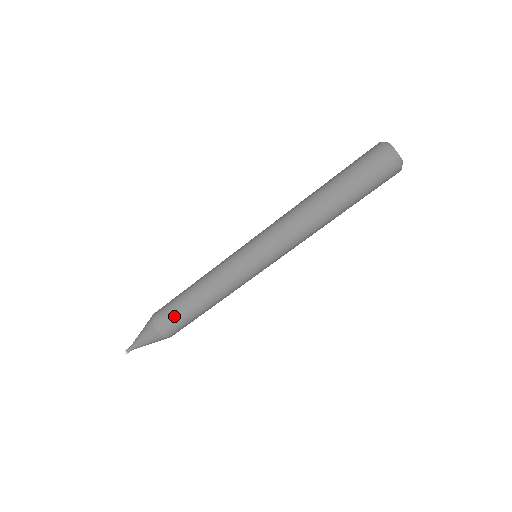
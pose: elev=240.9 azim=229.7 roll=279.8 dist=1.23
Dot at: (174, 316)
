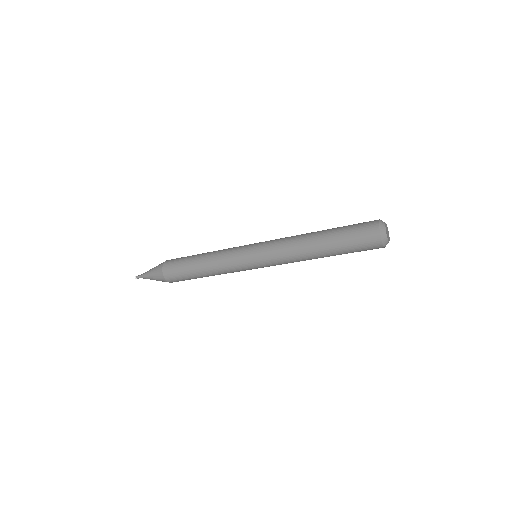
Dot at: (184, 279)
